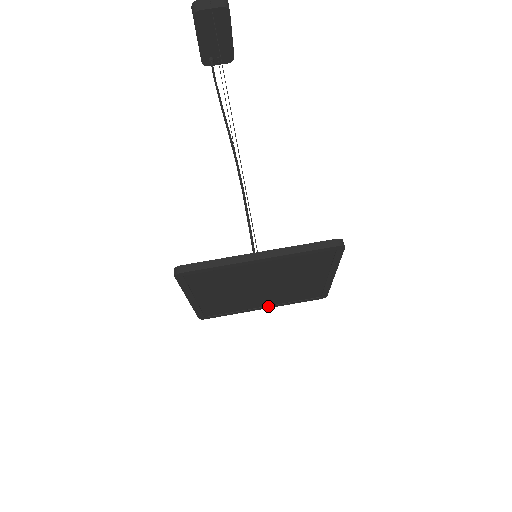
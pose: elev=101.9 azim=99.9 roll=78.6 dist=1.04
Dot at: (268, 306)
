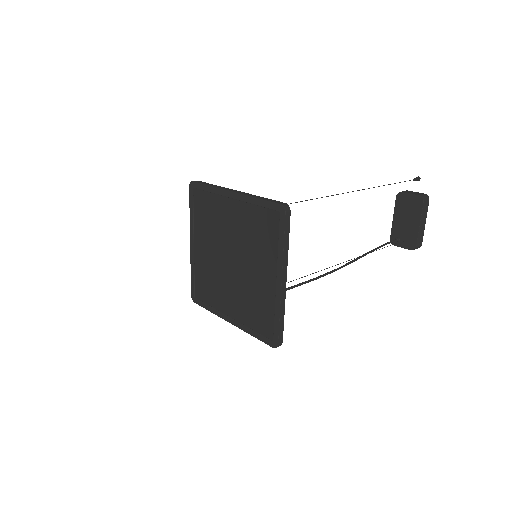
Dot at: (234, 319)
